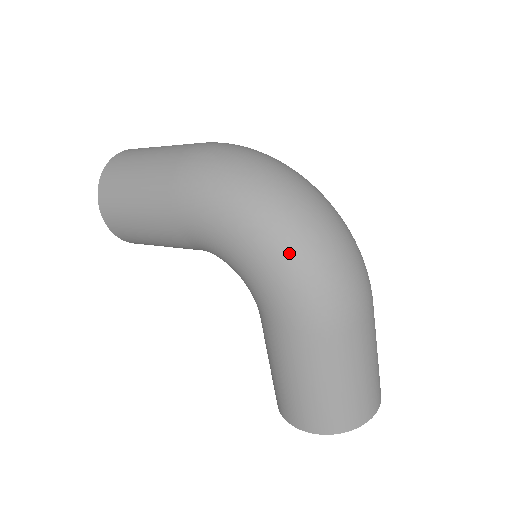
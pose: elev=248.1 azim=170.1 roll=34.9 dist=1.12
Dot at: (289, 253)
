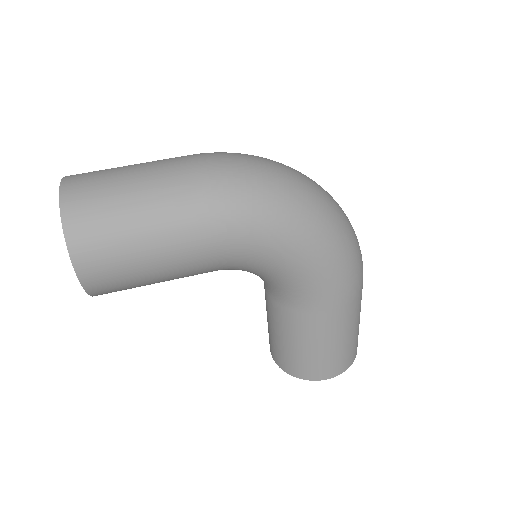
Dot at: (338, 244)
